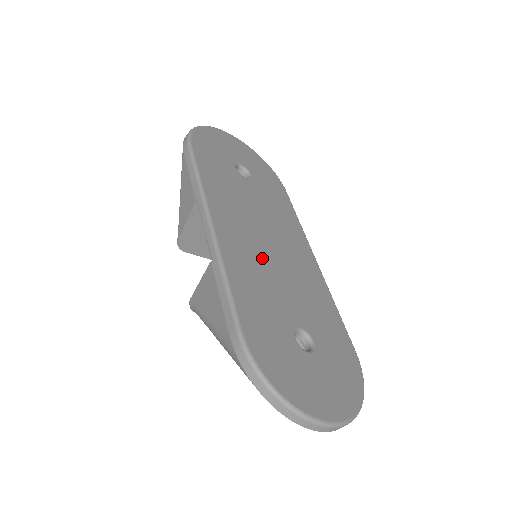
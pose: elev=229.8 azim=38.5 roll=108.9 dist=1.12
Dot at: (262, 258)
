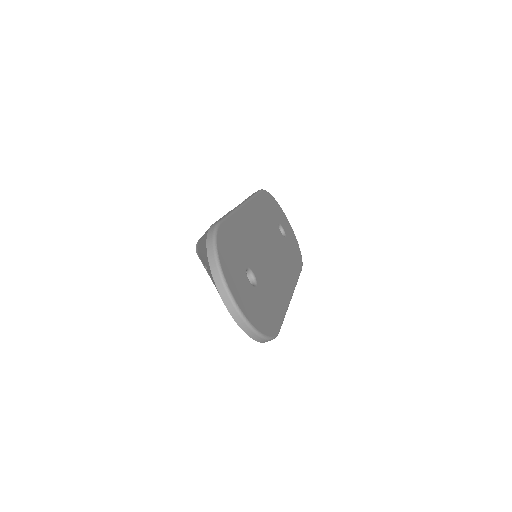
Dot at: (259, 243)
